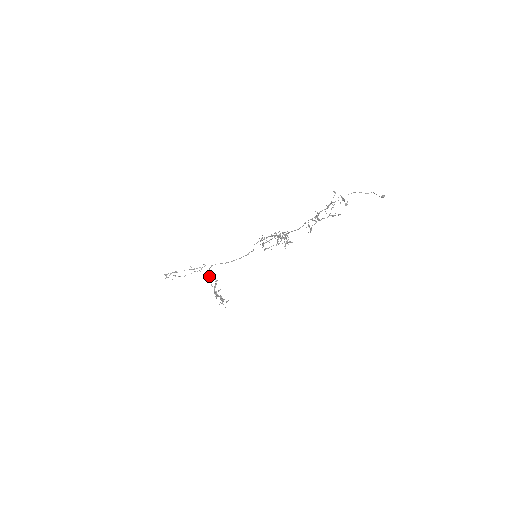
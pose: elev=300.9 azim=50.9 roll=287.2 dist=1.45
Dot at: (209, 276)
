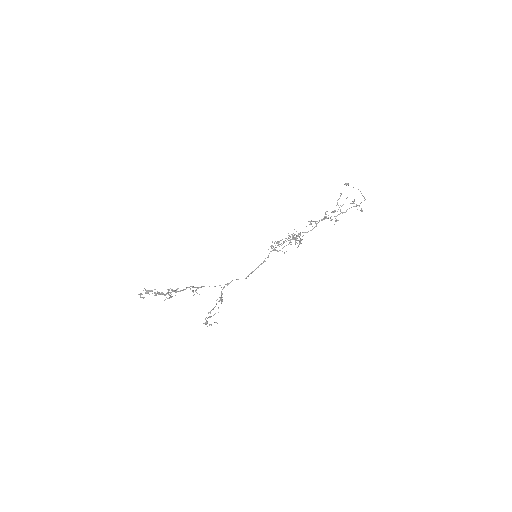
Dot at: occluded
